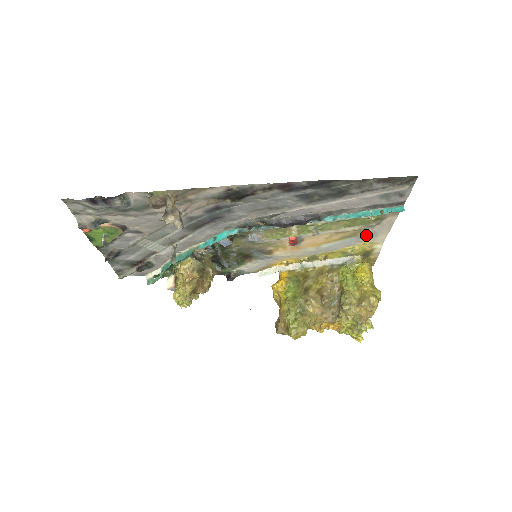
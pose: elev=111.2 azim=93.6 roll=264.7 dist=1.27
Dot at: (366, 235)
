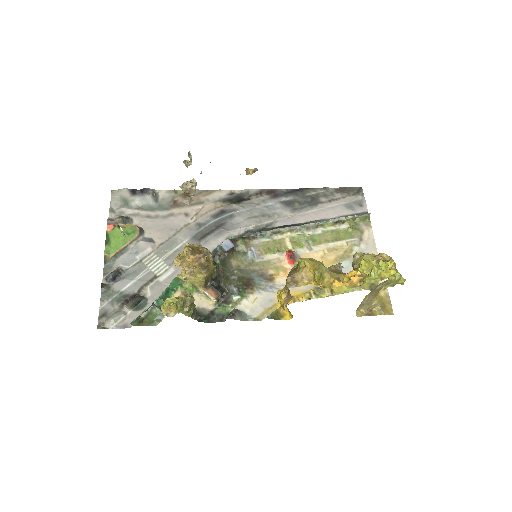
Dot at: occluded
